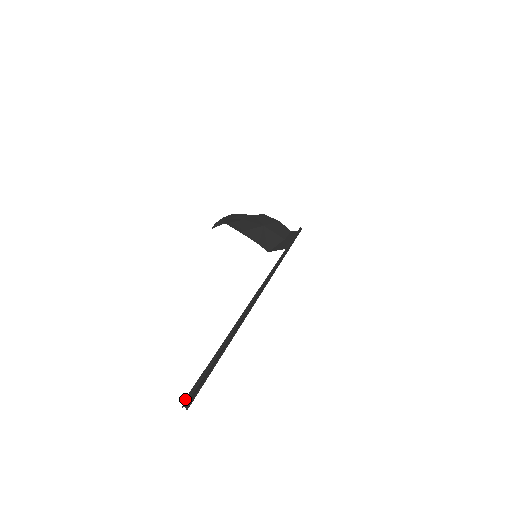
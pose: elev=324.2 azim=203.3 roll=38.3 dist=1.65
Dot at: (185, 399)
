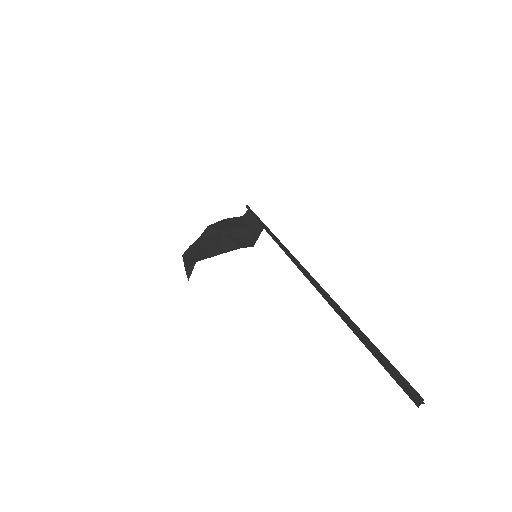
Dot at: (412, 398)
